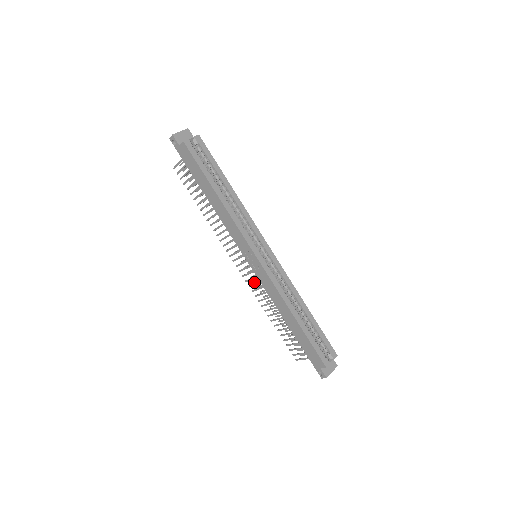
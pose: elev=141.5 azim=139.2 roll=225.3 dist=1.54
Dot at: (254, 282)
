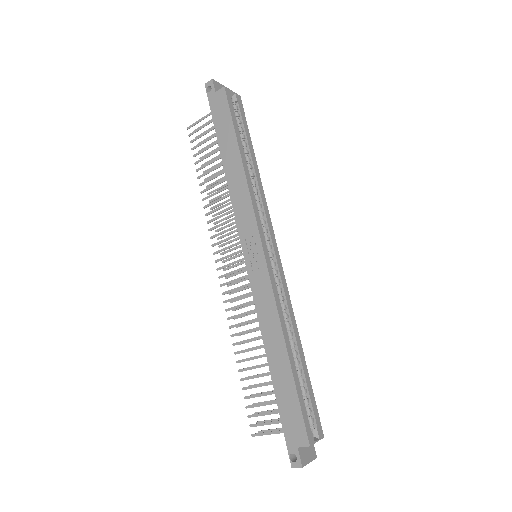
Dot at: (231, 301)
